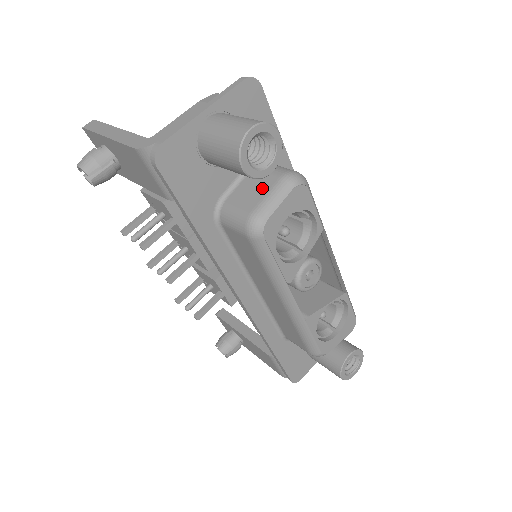
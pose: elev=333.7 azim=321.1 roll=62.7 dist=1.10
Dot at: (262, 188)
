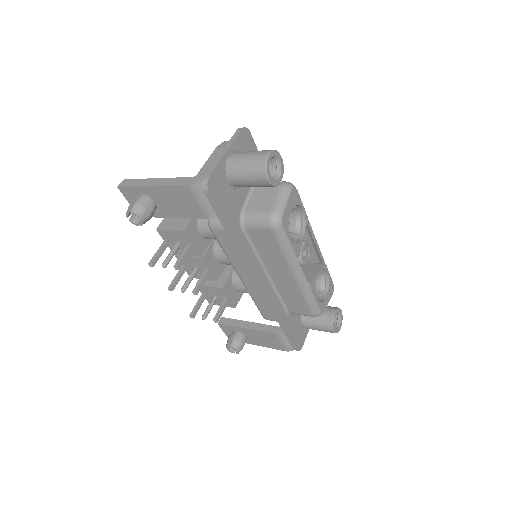
Dot at: (270, 196)
